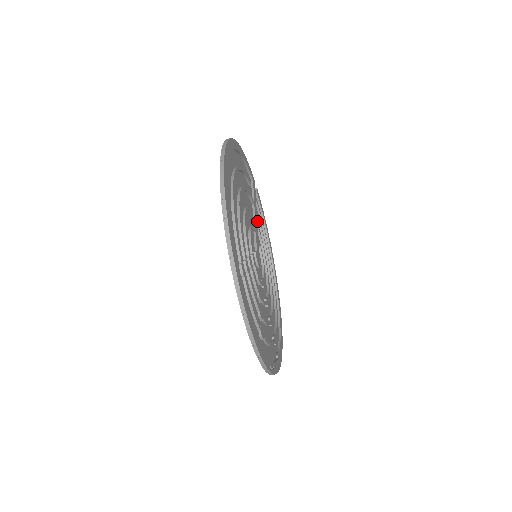
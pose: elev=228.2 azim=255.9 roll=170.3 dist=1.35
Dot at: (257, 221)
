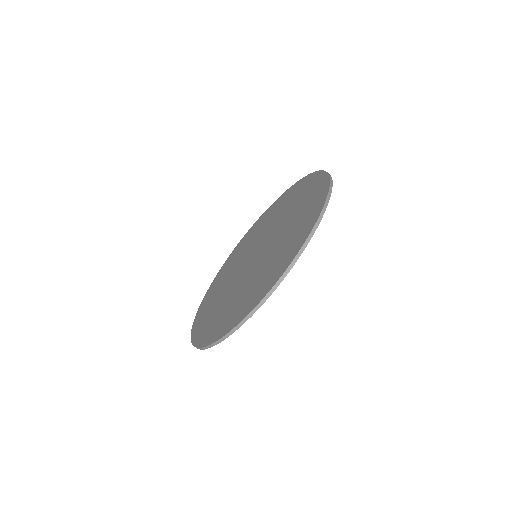
Dot at: (263, 227)
